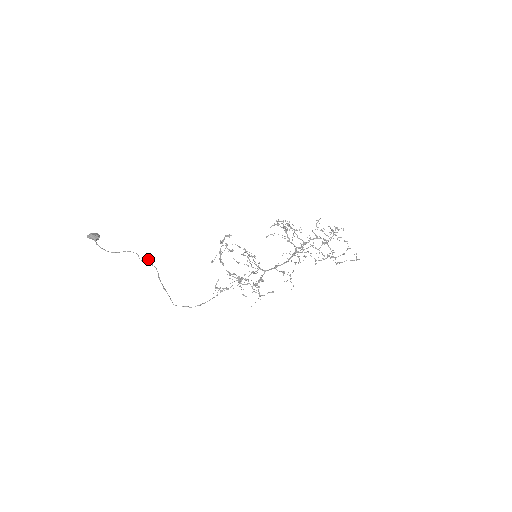
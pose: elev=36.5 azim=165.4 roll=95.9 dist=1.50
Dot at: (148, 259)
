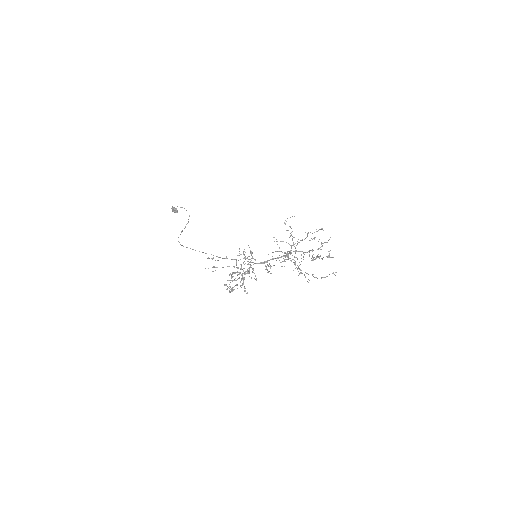
Dot at: occluded
